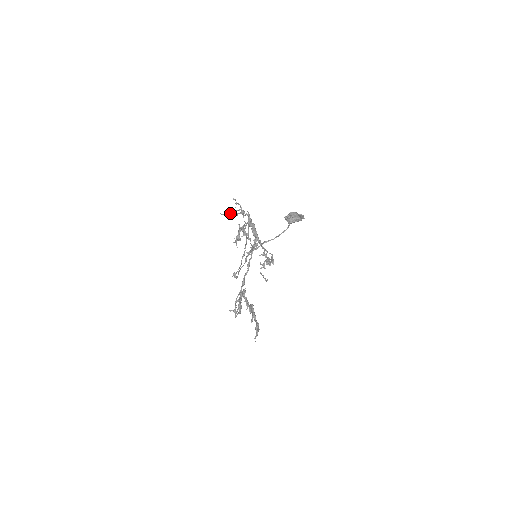
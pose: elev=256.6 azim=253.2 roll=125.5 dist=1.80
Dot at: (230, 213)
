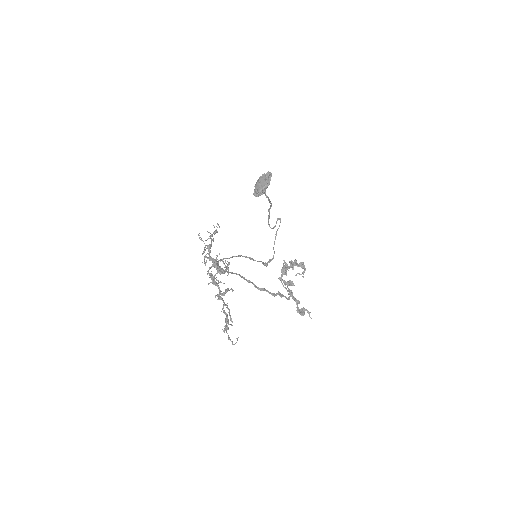
Dot at: (213, 233)
